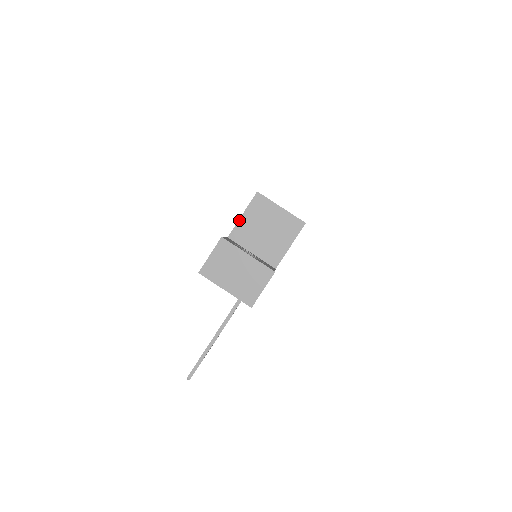
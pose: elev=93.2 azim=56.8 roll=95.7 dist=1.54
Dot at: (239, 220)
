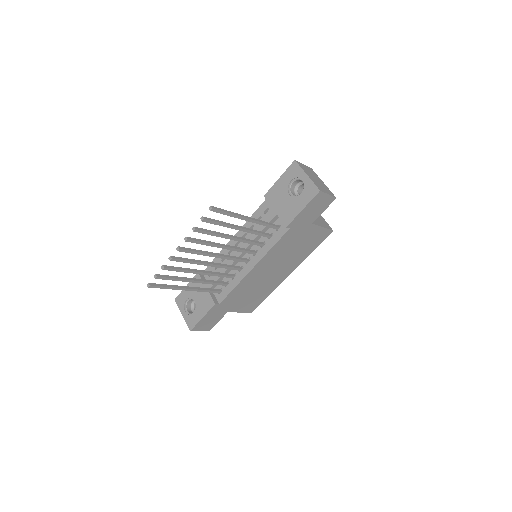
Dot at: occluded
